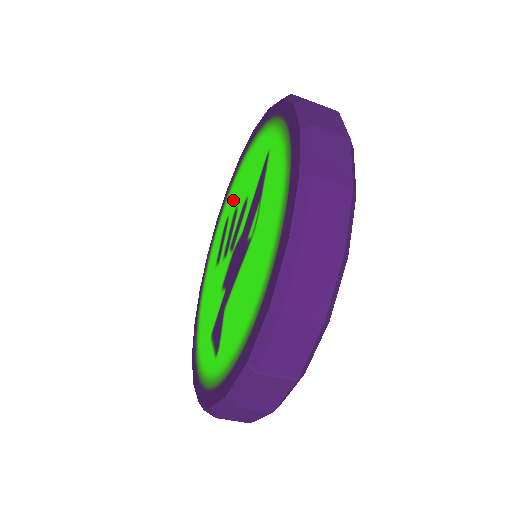
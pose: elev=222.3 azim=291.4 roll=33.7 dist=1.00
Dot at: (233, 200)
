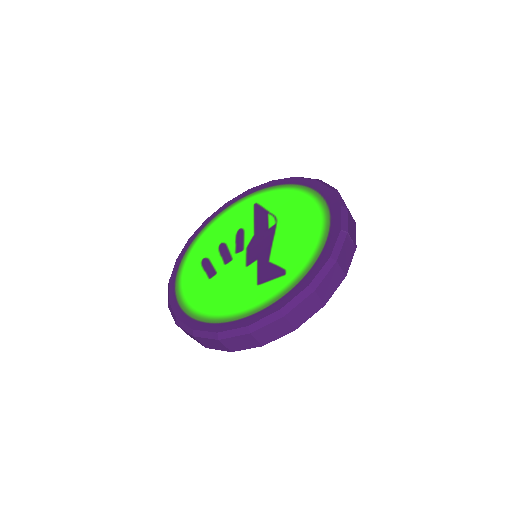
Dot at: (206, 249)
